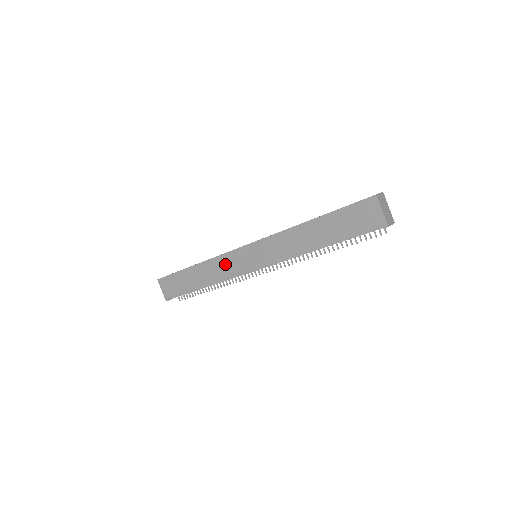
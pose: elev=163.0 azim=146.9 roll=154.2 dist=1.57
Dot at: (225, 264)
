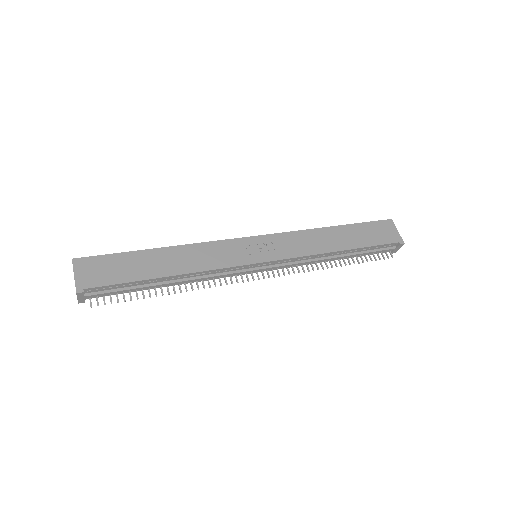
Dot at: (218, 252)
